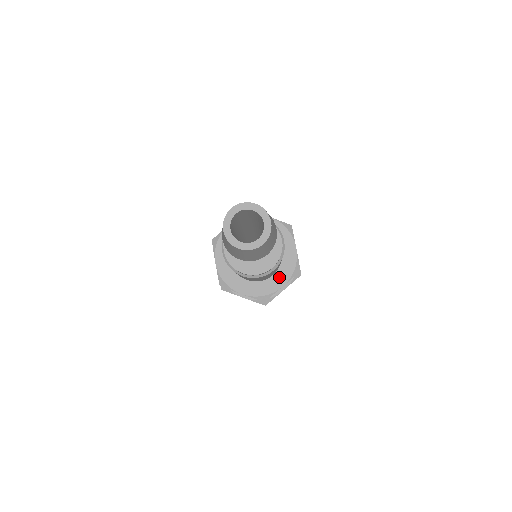
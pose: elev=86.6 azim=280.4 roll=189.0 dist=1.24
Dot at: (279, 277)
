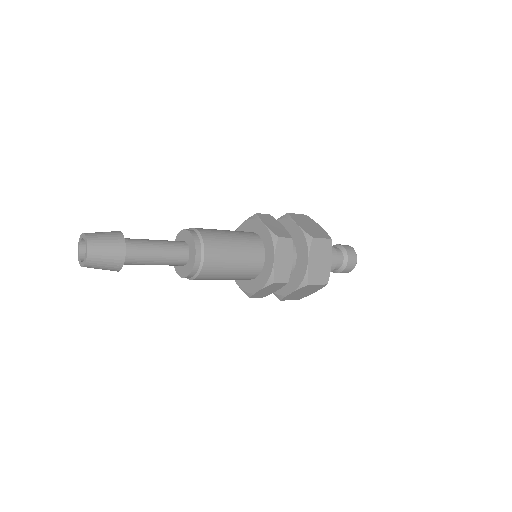
Dot at: (268, 256)
